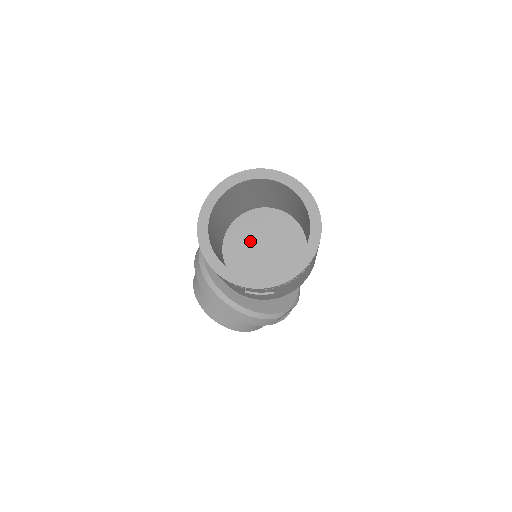
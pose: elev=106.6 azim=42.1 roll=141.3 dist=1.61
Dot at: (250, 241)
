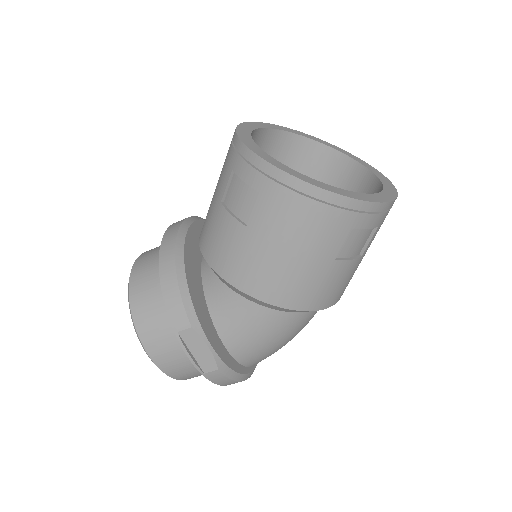
Dot at: occluded
